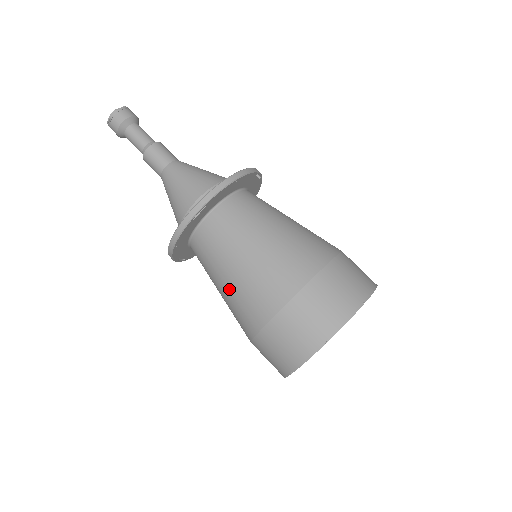
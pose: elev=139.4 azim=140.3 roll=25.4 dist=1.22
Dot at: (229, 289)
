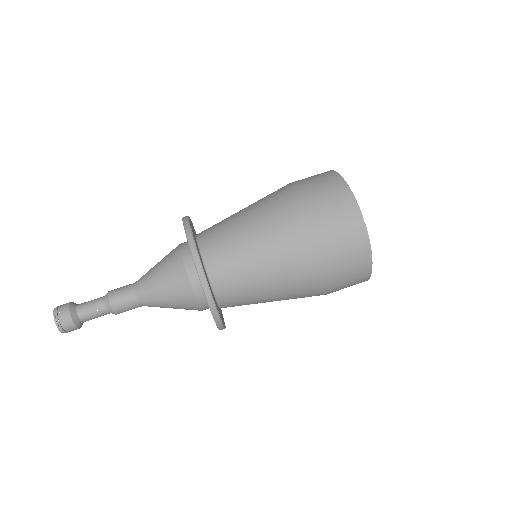
Dot at: (268, 245)
